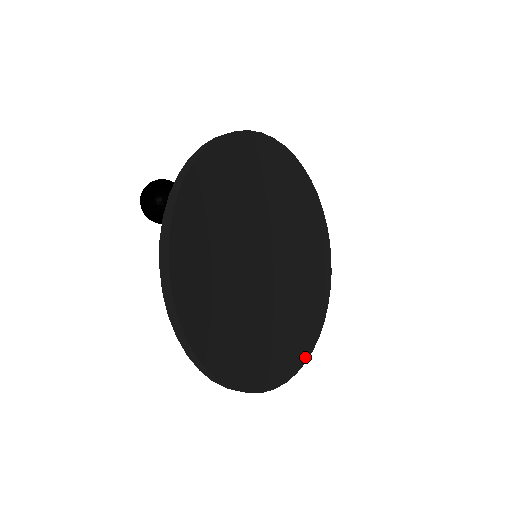
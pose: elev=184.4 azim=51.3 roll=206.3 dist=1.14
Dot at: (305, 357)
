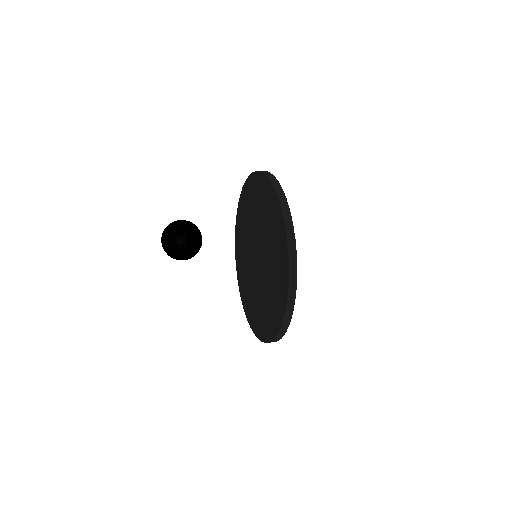
Dot at: occluded
